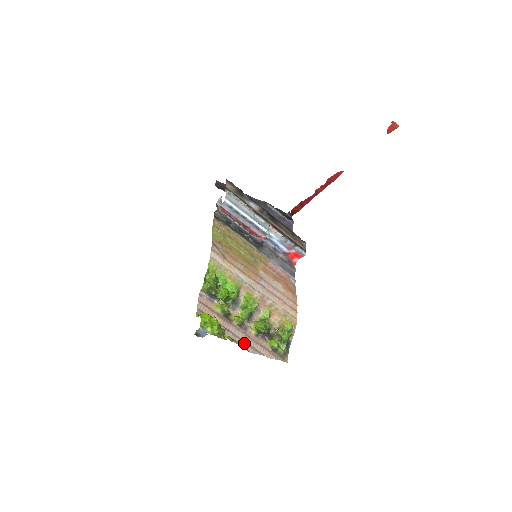
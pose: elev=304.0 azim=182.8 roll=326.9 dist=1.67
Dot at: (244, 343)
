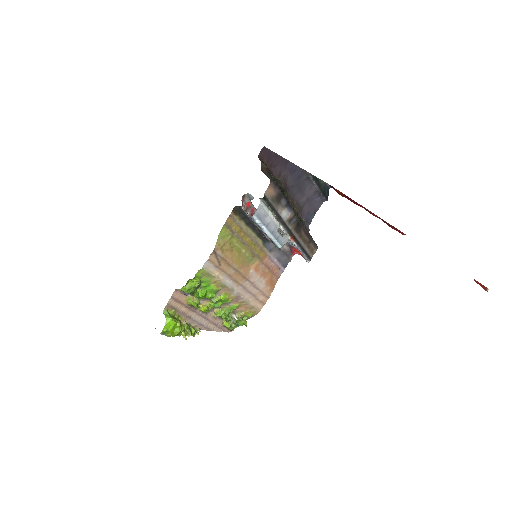
Dot at: (200, 325)
